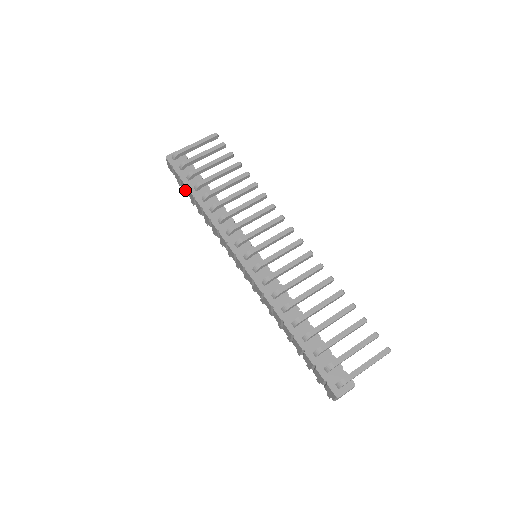
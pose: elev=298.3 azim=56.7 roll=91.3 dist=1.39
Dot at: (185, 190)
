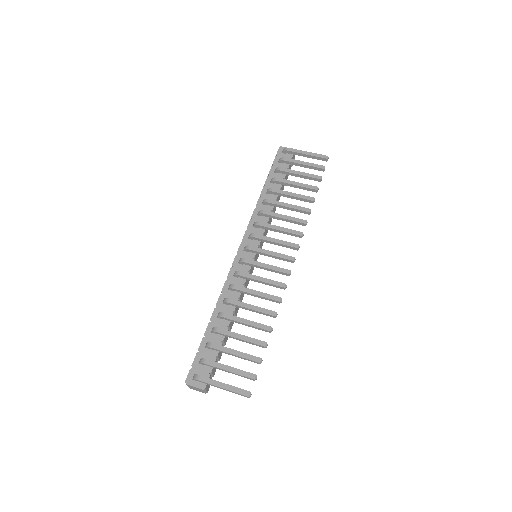
Dot at: occluded
